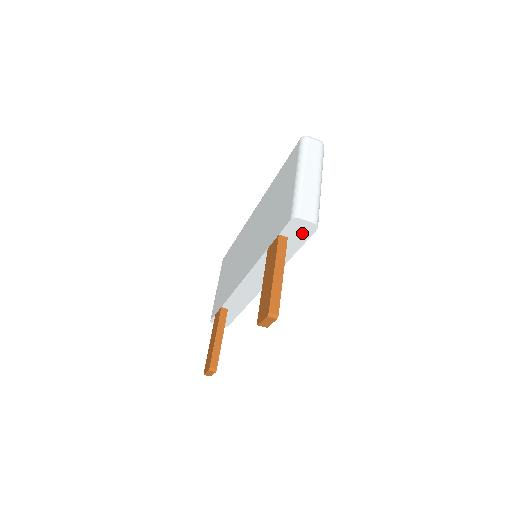
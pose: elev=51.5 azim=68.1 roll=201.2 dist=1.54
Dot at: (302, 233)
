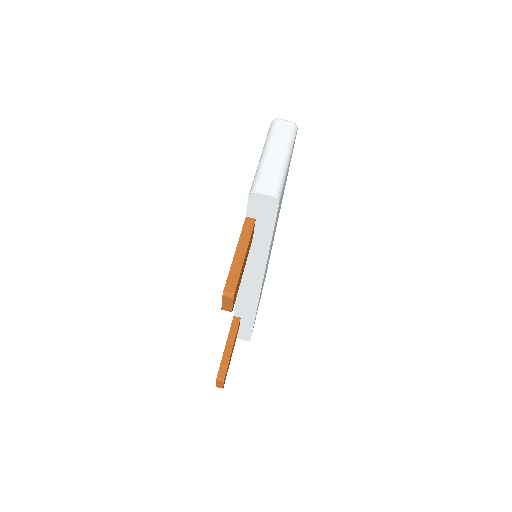
Dot at: (267, 211)
